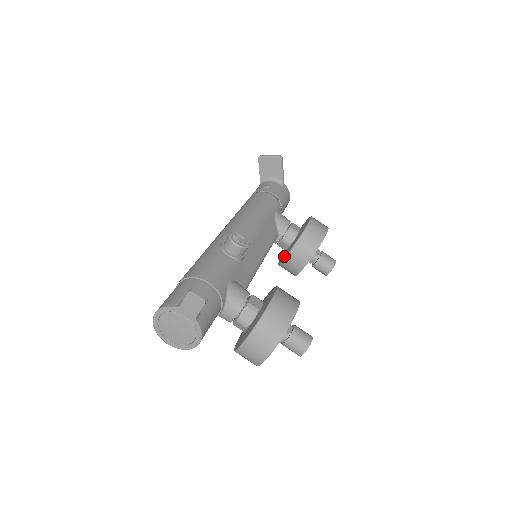
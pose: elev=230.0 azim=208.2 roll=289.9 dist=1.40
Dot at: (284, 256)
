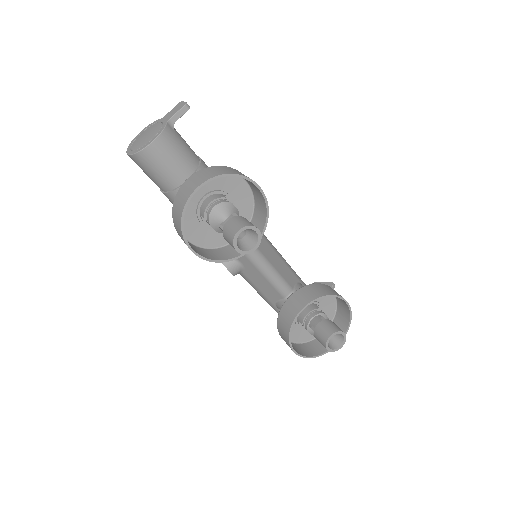
Dot at: occluded
